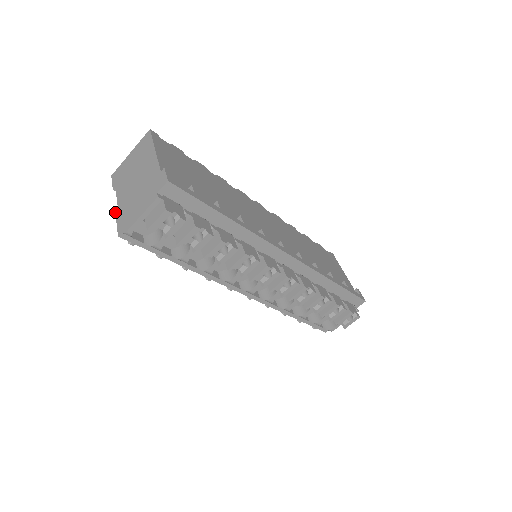
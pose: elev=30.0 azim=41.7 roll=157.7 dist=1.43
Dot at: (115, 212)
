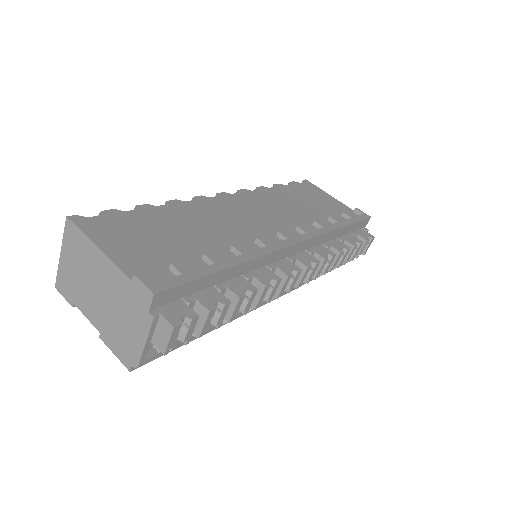
Dot at: occluded
